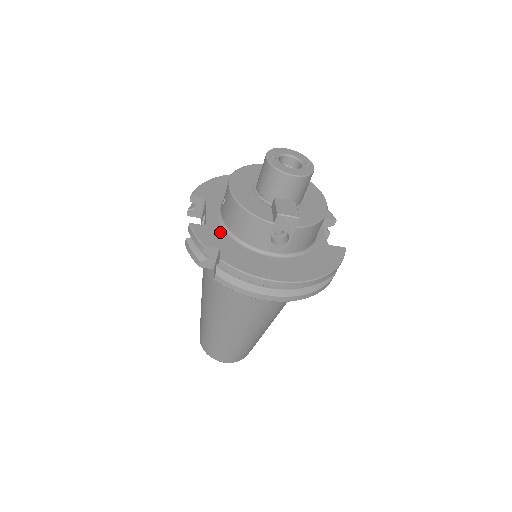
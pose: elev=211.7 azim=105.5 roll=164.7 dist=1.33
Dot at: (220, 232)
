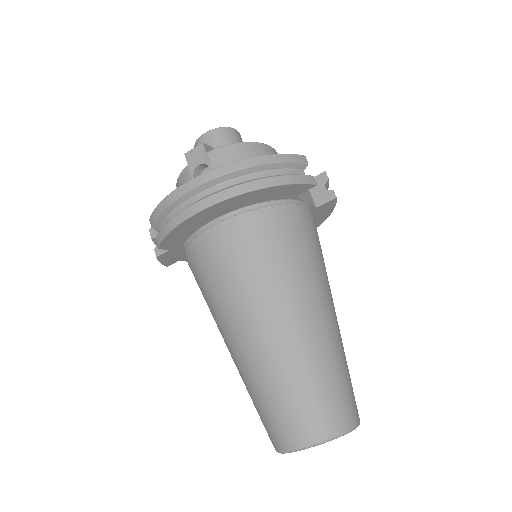
Dot at: occluded
